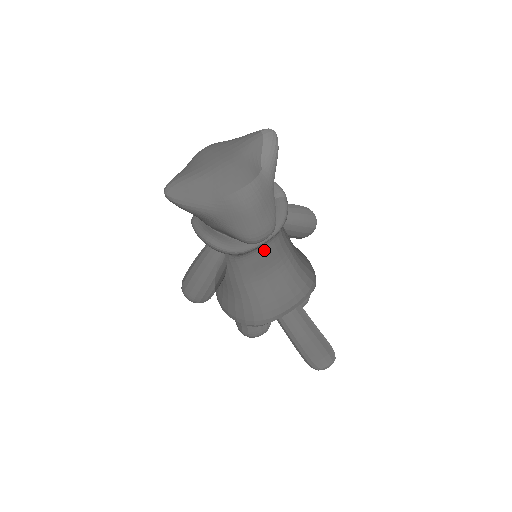
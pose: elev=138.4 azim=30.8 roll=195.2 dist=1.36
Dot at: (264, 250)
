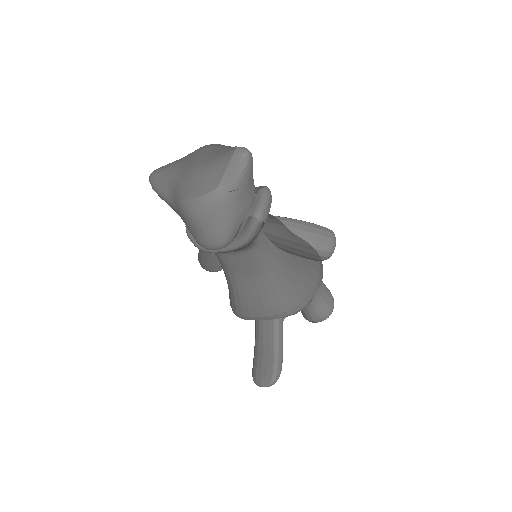
Dot at: (239, 256)
